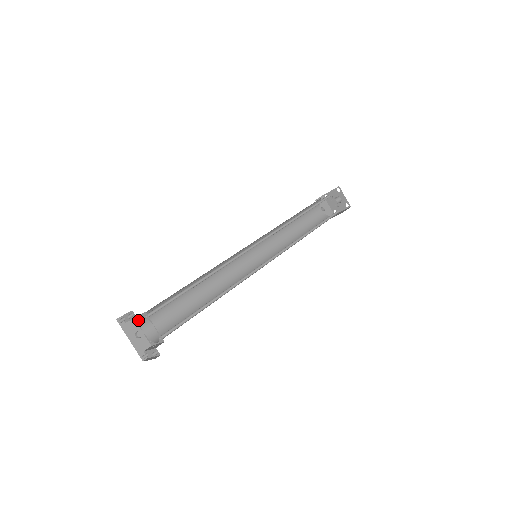
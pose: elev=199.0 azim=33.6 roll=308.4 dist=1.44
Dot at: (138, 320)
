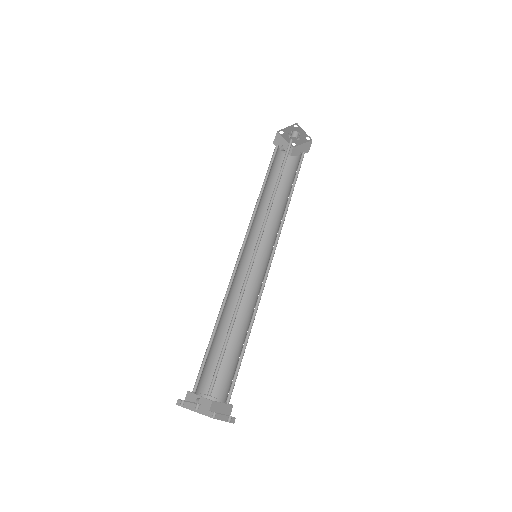
Dot at: (195, 393)
